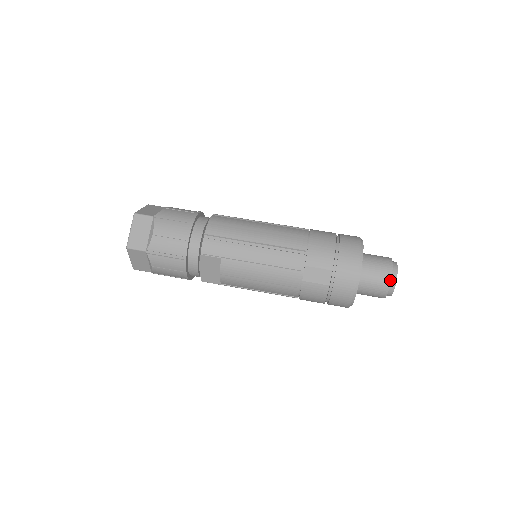
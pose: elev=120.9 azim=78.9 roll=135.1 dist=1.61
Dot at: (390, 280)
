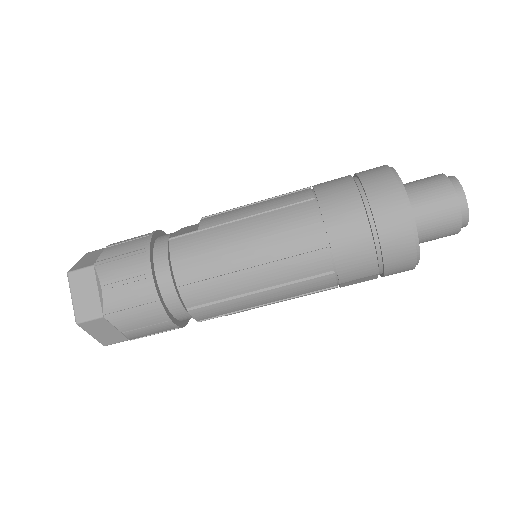
Dot at: (459, 231)
